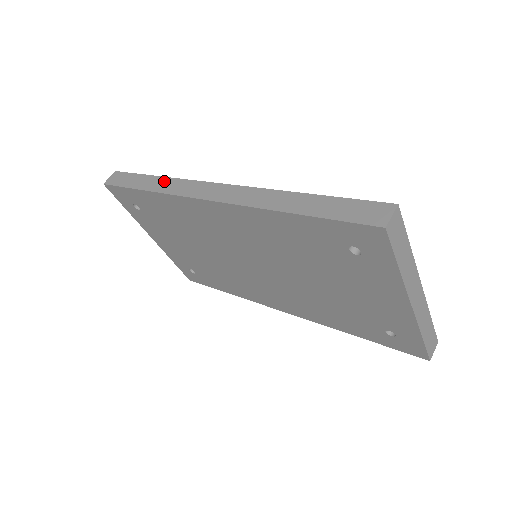
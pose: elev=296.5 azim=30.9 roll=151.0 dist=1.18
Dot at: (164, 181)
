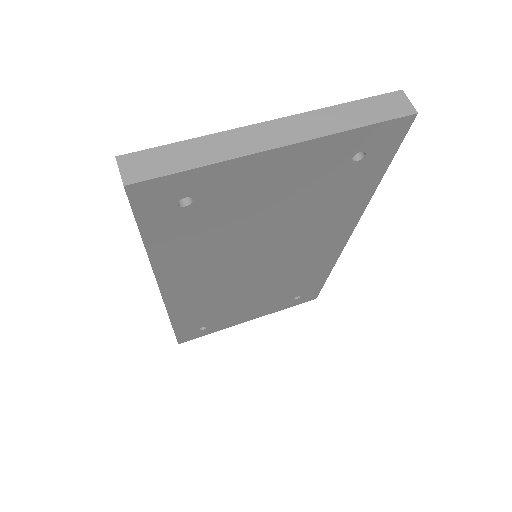
Dot at: occluded
